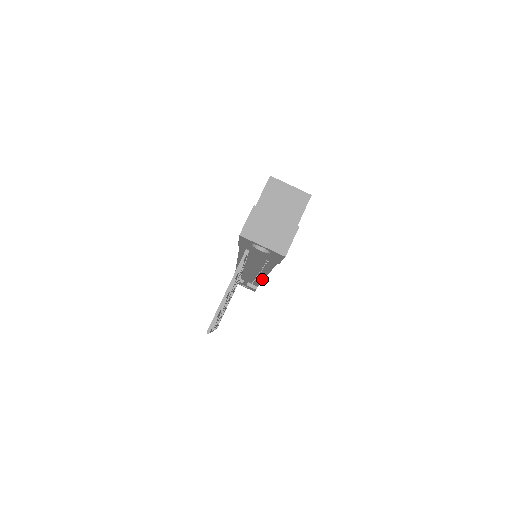
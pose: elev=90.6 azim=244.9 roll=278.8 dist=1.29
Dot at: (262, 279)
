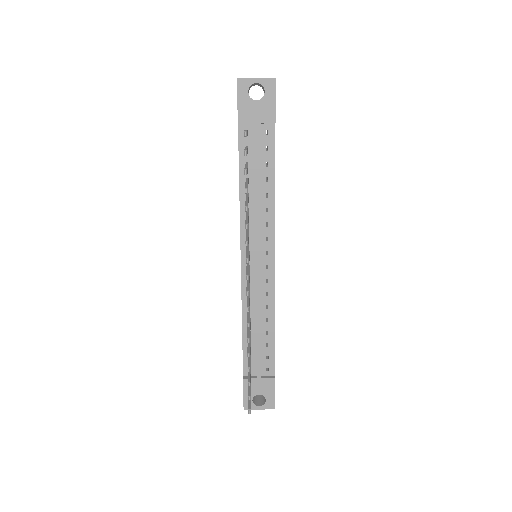
Dot at: (273, 294)
